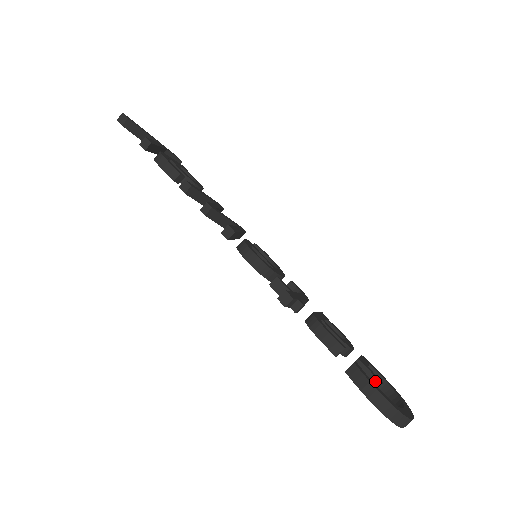
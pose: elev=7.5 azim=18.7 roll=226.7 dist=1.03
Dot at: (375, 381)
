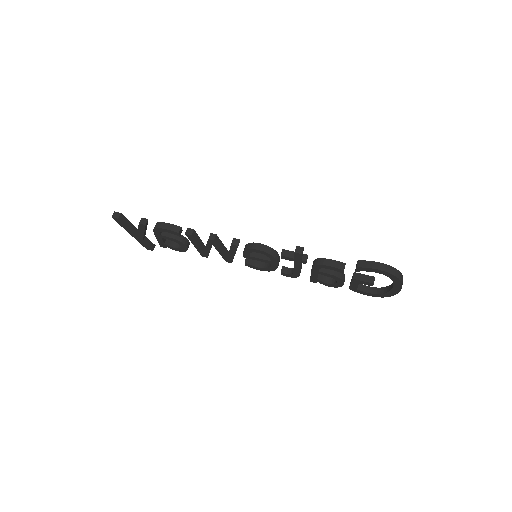
Dot at: (370, 278)
